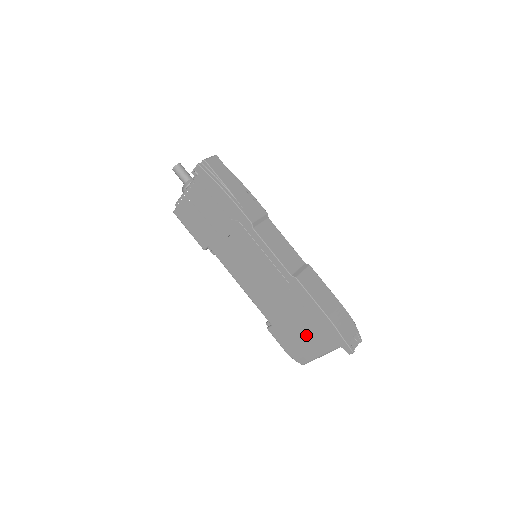
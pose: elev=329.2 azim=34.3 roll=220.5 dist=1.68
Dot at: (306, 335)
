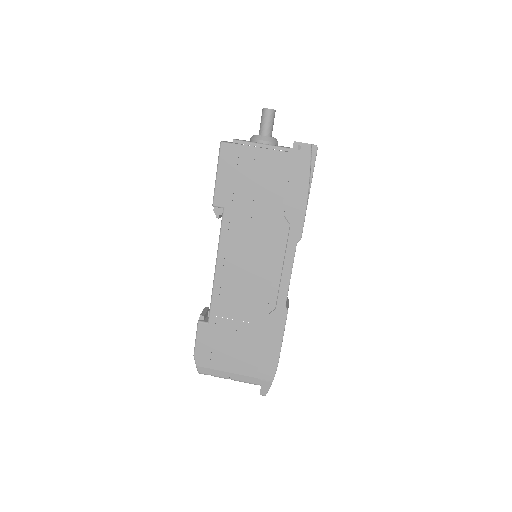
Dot at: (238, 356)
